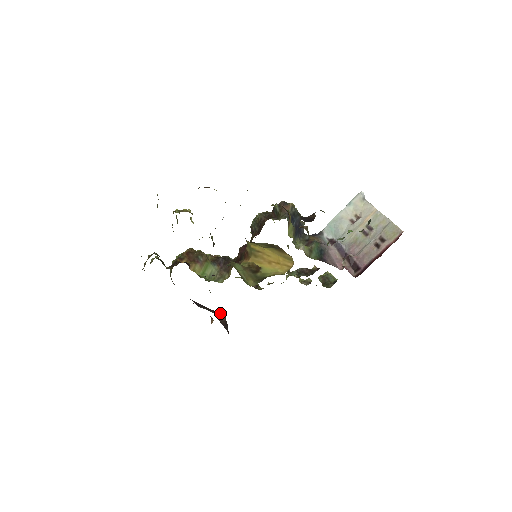
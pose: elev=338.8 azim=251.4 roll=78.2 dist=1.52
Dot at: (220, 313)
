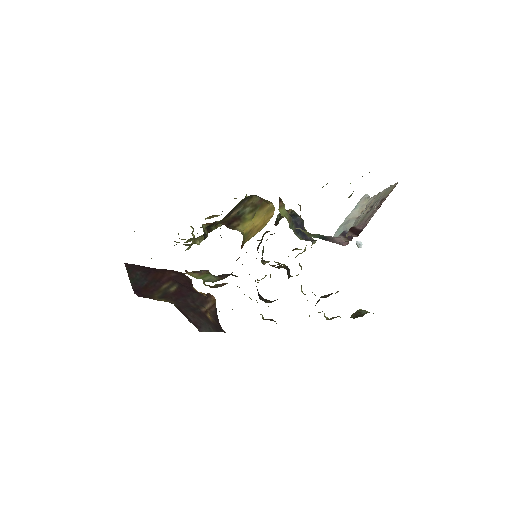
Dot at: (209, 298)
